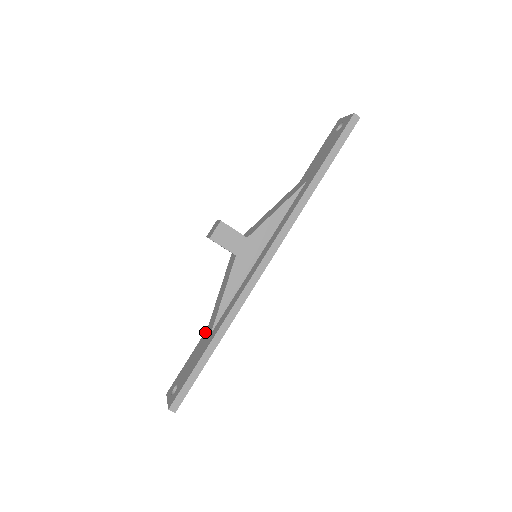
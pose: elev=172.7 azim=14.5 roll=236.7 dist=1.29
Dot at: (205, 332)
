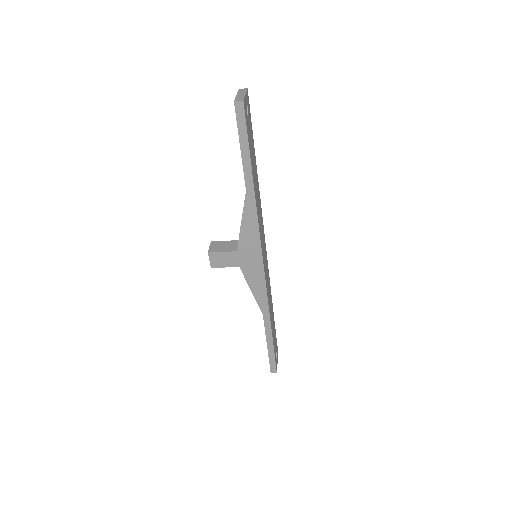
Dot at: occluded
